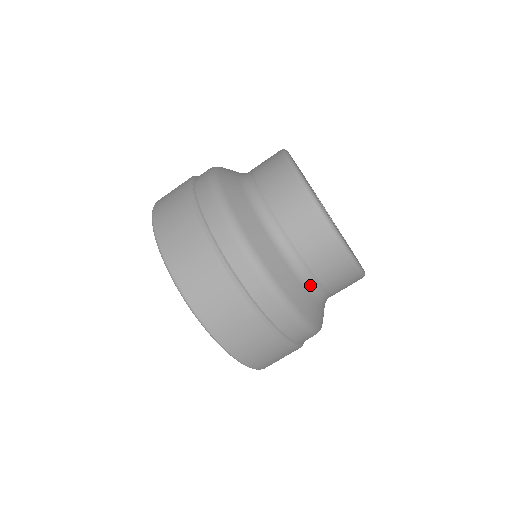
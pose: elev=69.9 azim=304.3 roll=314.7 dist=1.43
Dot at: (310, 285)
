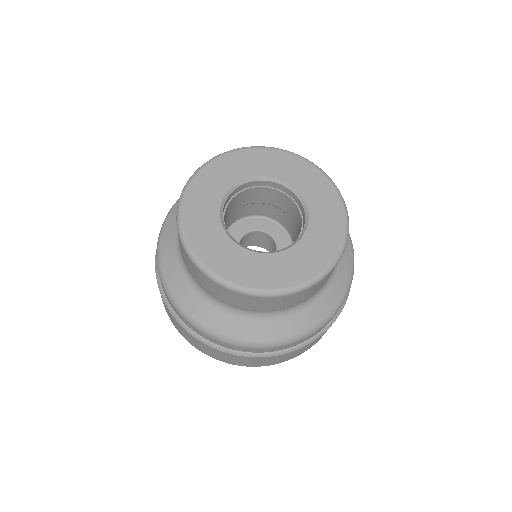
Dot at: (249, 313)
